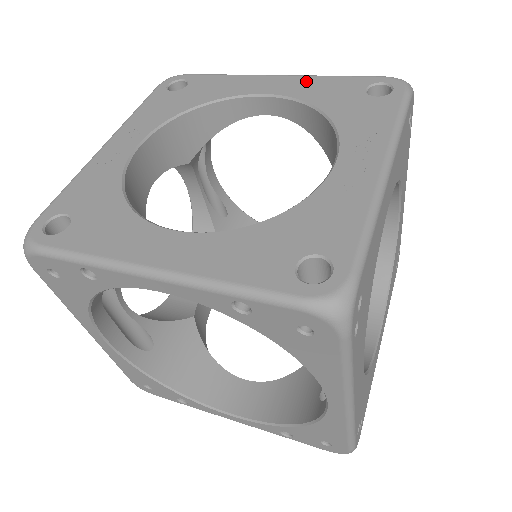
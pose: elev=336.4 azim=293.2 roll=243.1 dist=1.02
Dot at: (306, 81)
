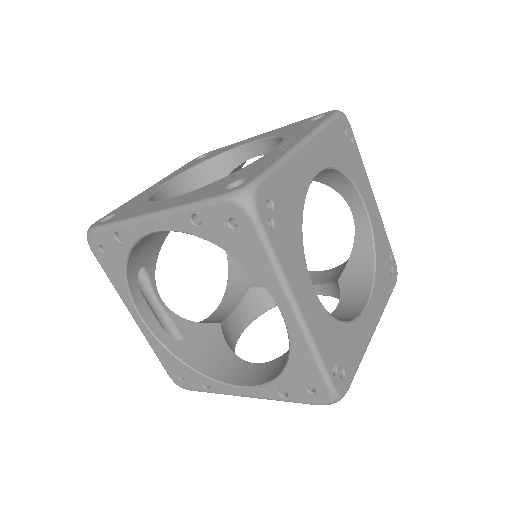
Dot at: (277, 130)
